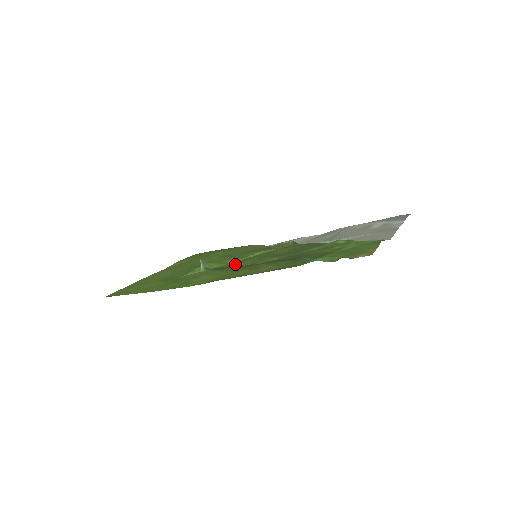
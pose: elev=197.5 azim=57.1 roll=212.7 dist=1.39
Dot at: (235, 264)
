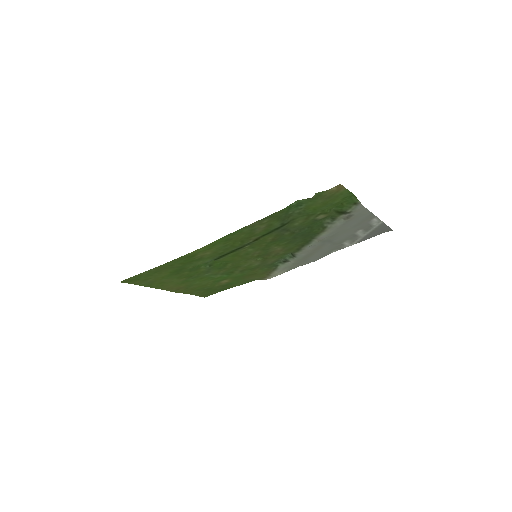
Dot at: (236, 254)
